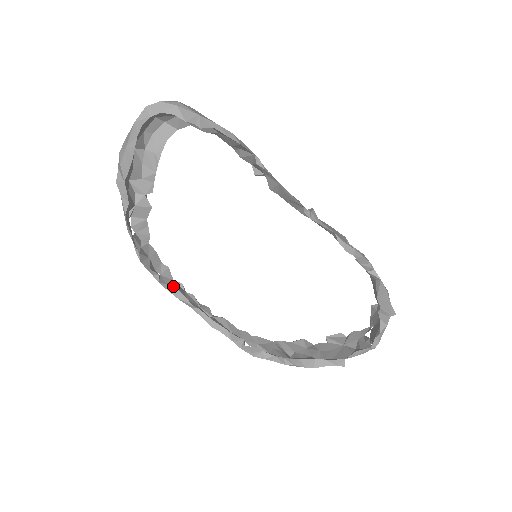
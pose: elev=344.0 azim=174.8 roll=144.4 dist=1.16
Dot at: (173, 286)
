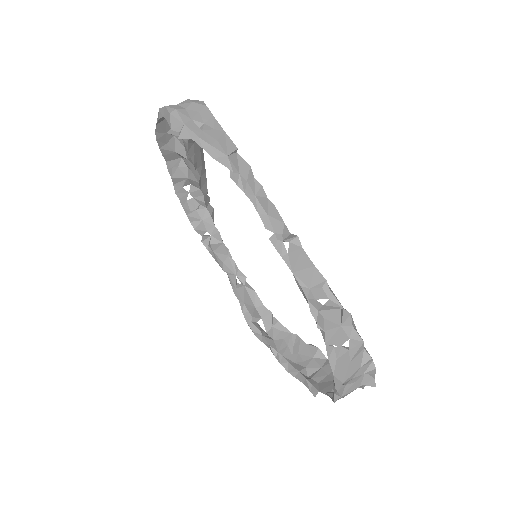
Dot at: (213, 249)
